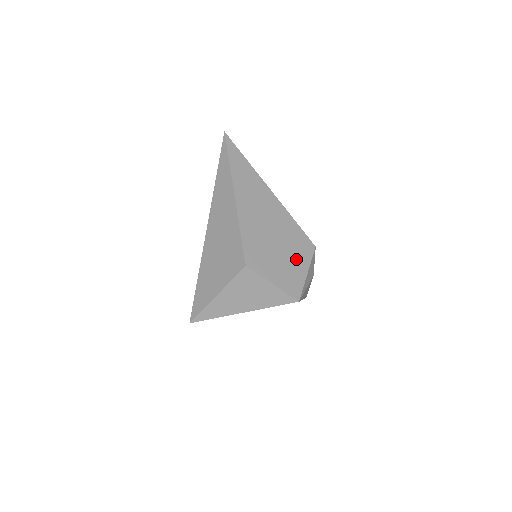
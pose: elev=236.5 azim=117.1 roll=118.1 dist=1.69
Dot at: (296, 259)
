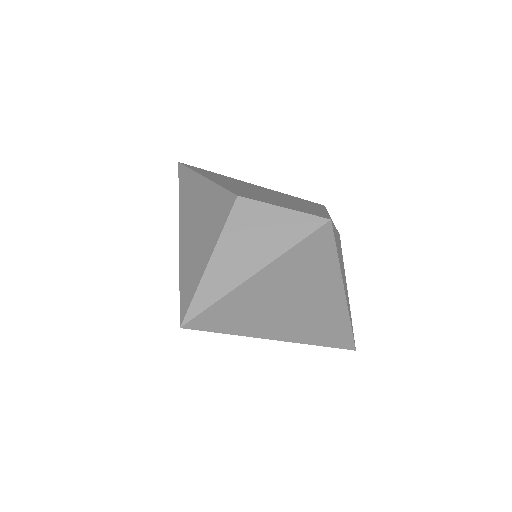
Dot at: (305, 205)
